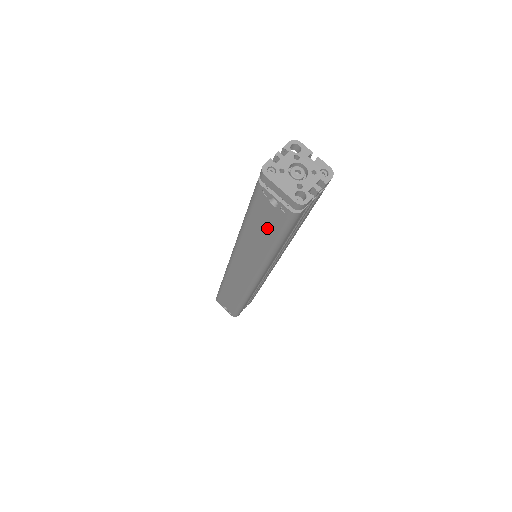
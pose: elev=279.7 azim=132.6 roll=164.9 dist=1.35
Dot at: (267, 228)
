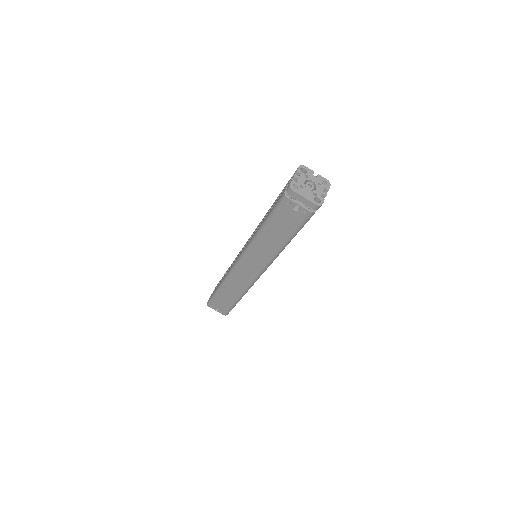
Dot at: (285, 228)
